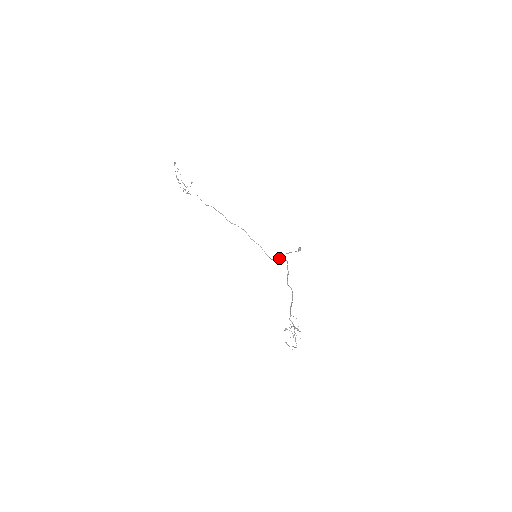
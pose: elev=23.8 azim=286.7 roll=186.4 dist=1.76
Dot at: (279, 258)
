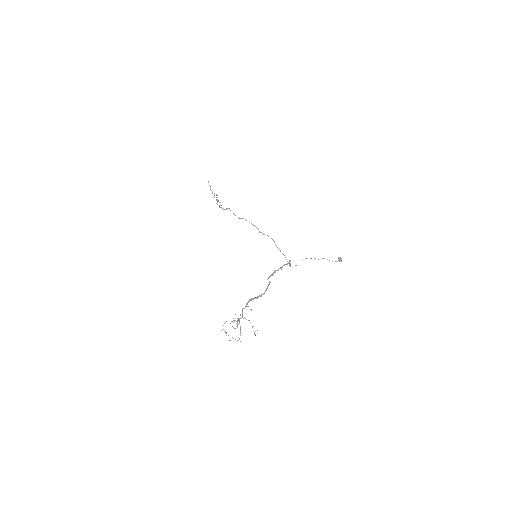
Dot at: occluded
